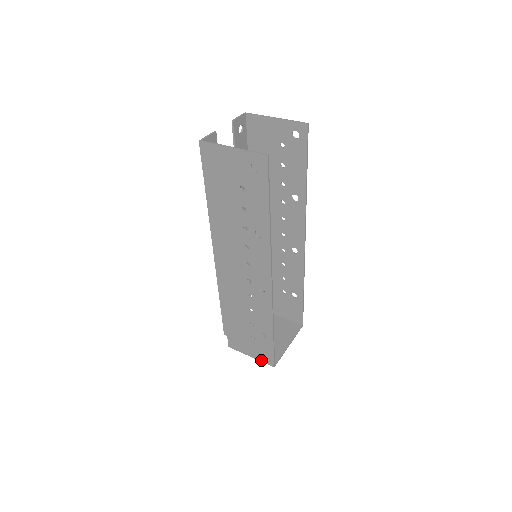
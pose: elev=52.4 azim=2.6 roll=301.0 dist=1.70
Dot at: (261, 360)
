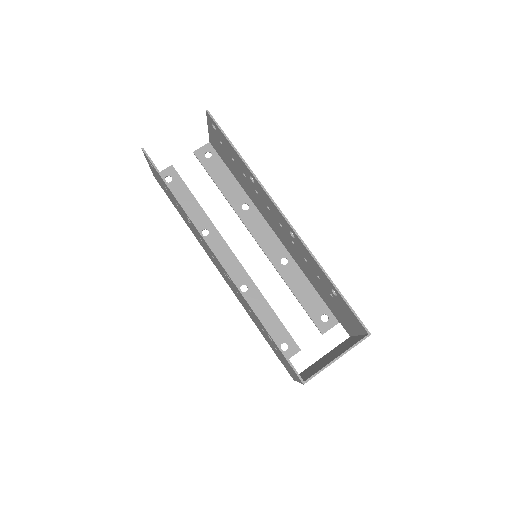
Dot at: (299, 381)
